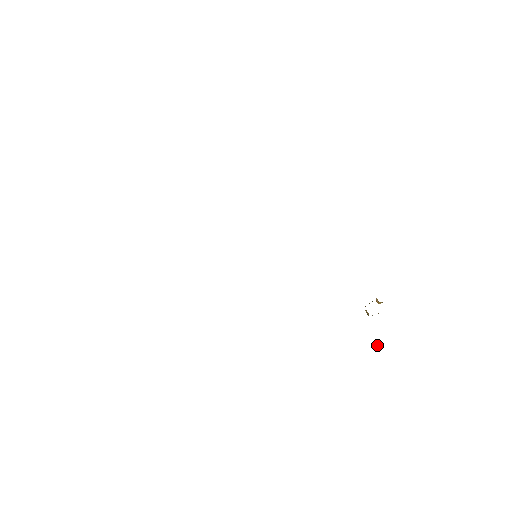
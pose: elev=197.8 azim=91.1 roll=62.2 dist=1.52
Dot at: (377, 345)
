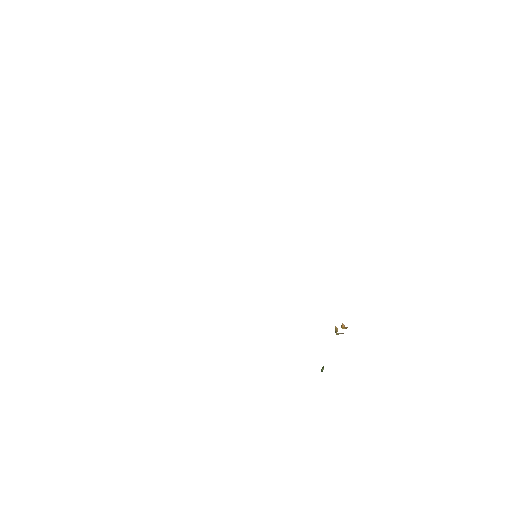
Dot at: occluded
